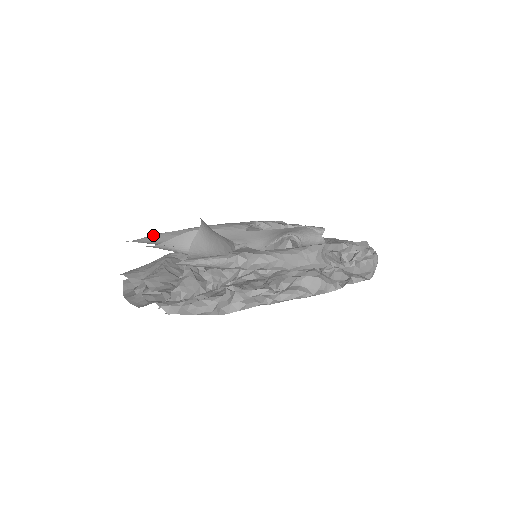
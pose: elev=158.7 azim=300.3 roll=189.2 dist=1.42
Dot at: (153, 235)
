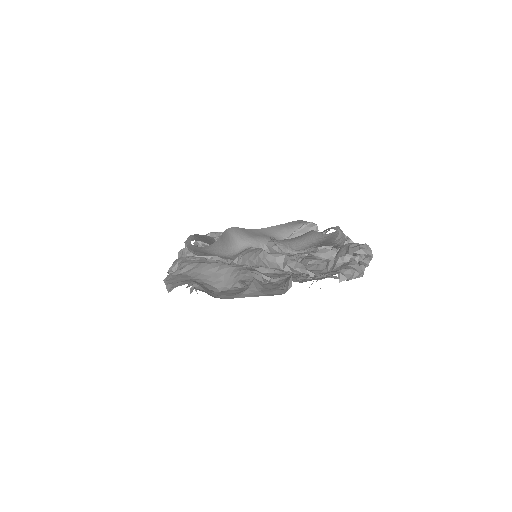
Dot at: (193, 237)
